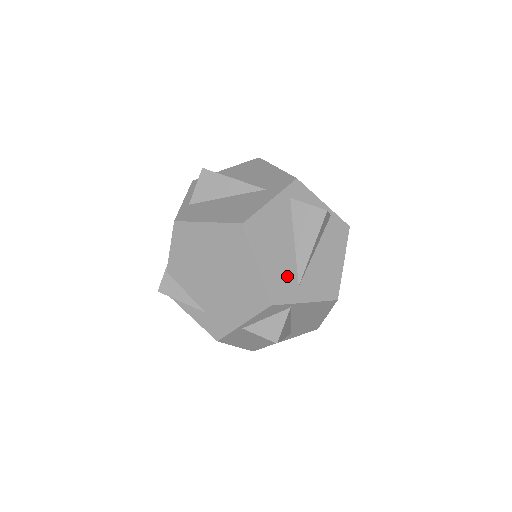
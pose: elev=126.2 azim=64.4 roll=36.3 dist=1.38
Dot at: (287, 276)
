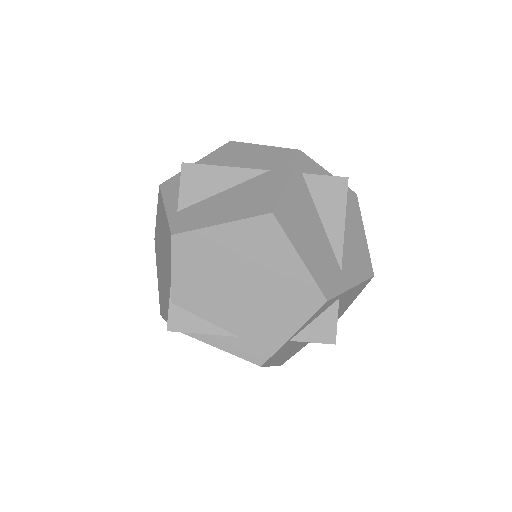
Dot at: (329, 263)
